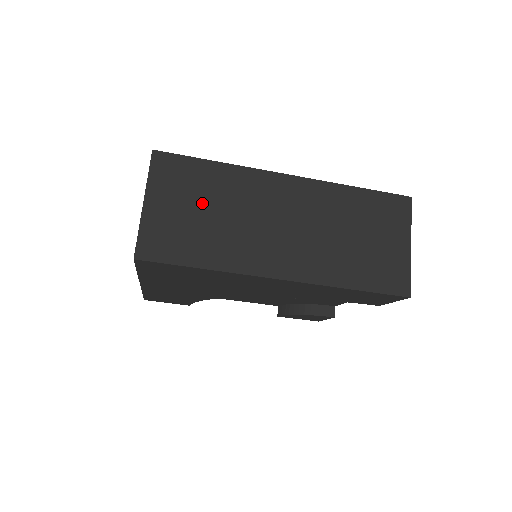
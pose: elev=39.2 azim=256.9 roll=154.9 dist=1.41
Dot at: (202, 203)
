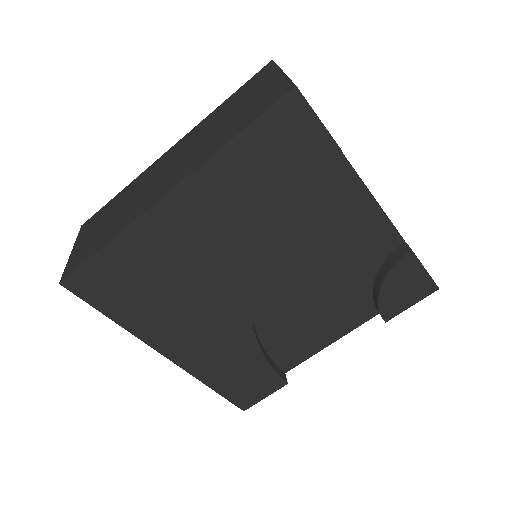
Dot at: (109, 216)
